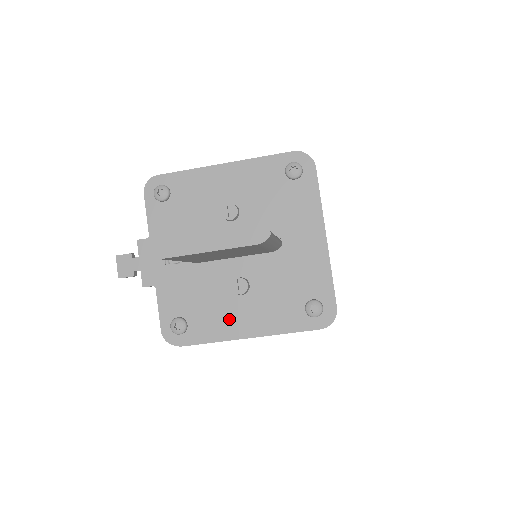
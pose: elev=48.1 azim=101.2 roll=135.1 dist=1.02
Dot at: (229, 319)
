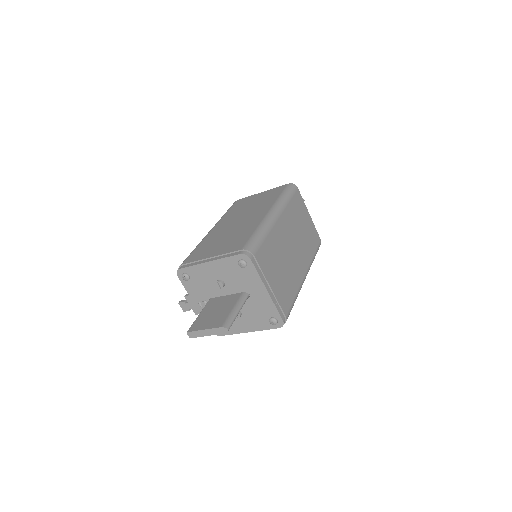
Dot at: (238, 326)
